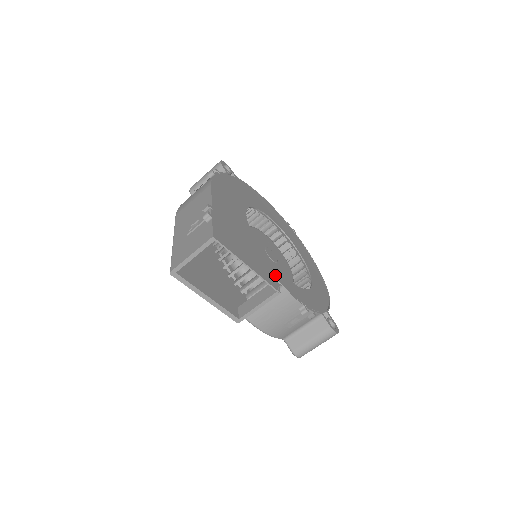
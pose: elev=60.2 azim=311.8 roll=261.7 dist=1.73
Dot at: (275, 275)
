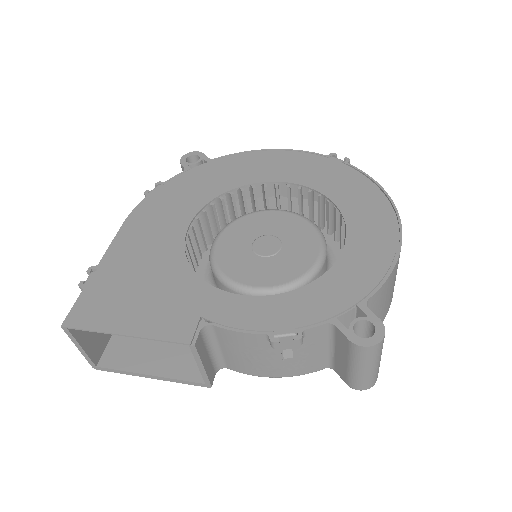
Dot at: (202, 310)
